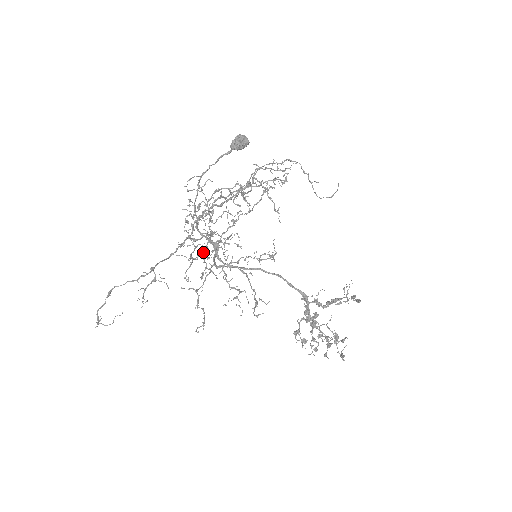
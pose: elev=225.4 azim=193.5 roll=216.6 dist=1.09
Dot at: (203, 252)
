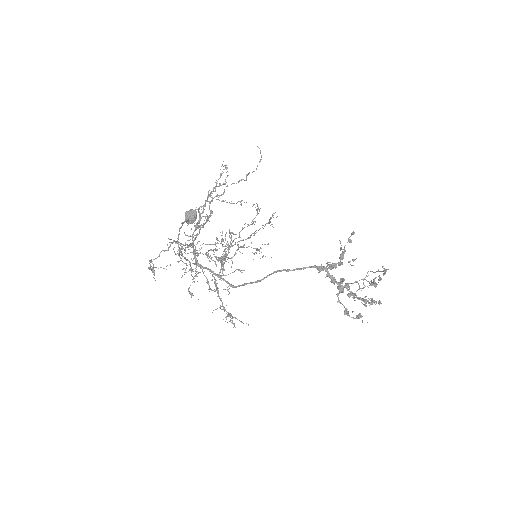
Dot at: occluded
